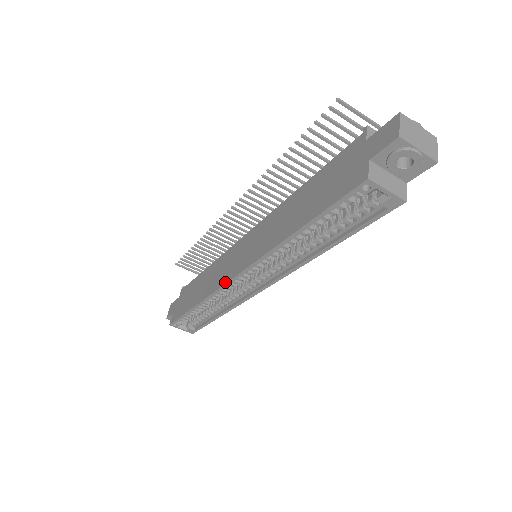
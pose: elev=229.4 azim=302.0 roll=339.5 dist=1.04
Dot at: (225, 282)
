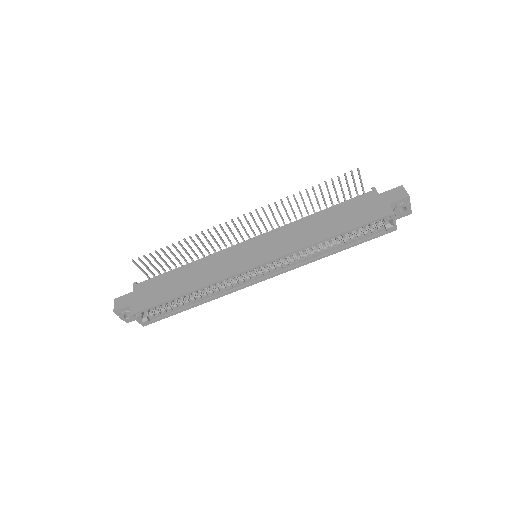
Dot at: (240, 271)
